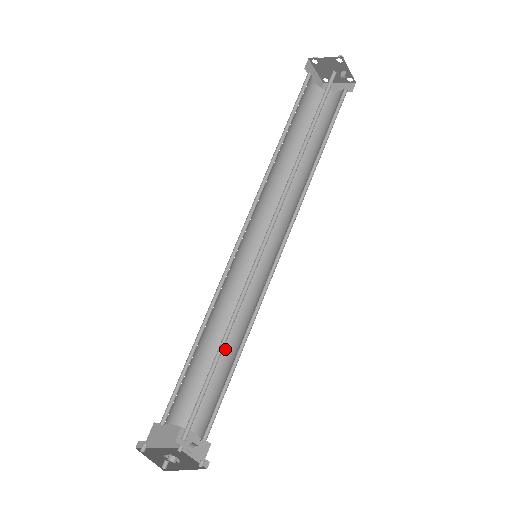
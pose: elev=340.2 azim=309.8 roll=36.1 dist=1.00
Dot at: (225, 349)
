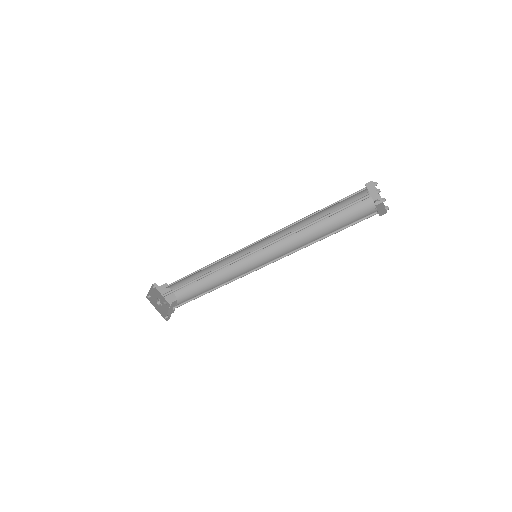
Dot at: (215, 285)
